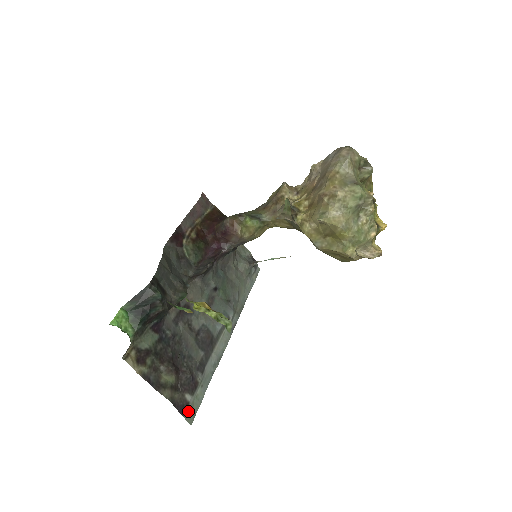
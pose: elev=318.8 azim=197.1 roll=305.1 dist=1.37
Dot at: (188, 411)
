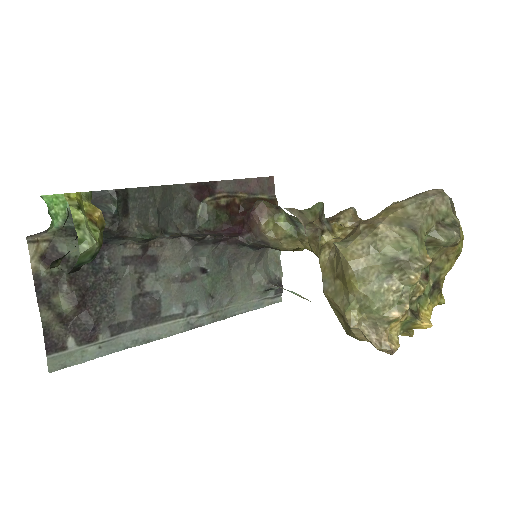
Dot at: (58, 355)
